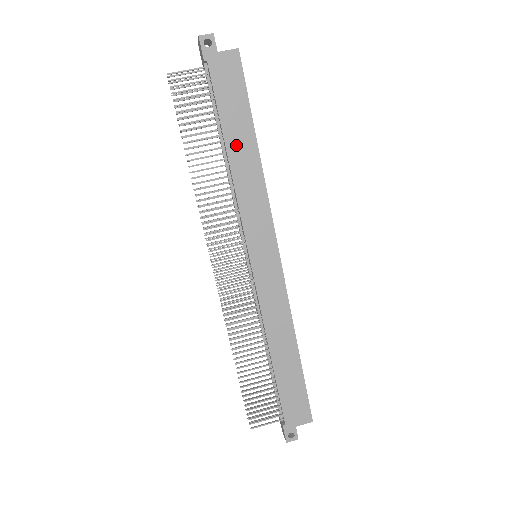
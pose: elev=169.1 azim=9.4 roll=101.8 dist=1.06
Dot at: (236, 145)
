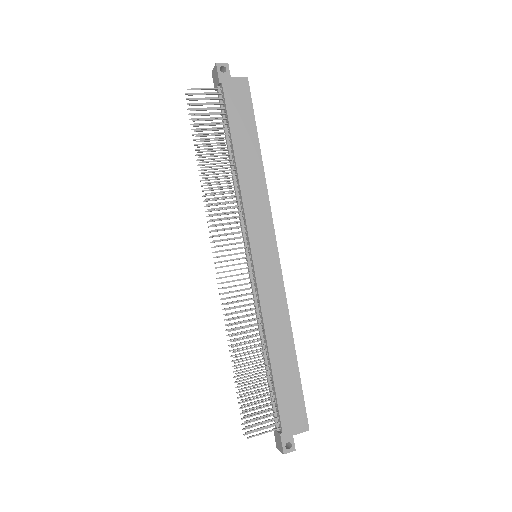
Dot at: (243, 153)
